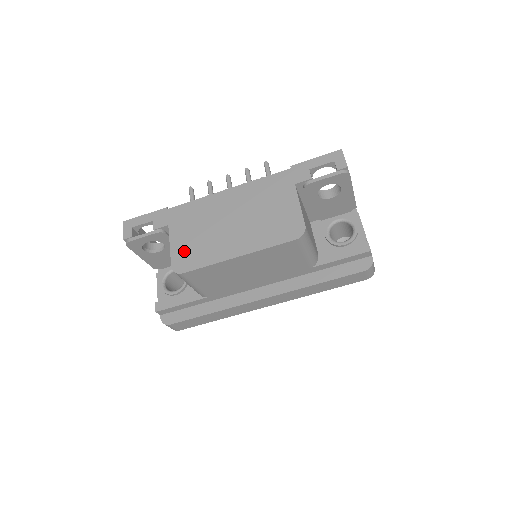
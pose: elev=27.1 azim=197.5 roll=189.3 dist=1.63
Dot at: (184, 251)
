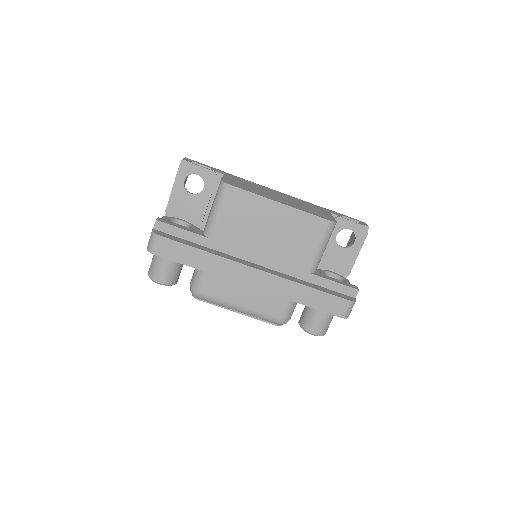
Dot at: (235, 182)
